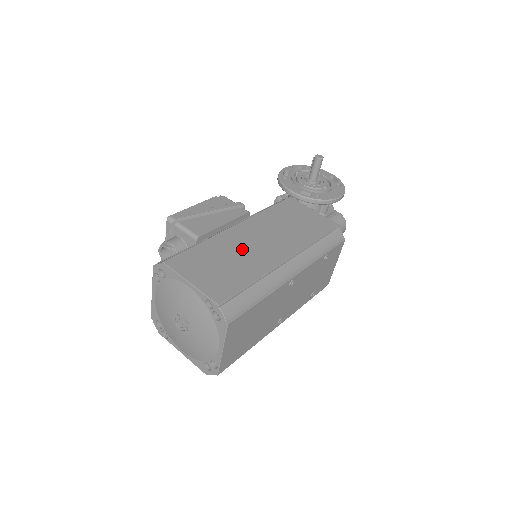
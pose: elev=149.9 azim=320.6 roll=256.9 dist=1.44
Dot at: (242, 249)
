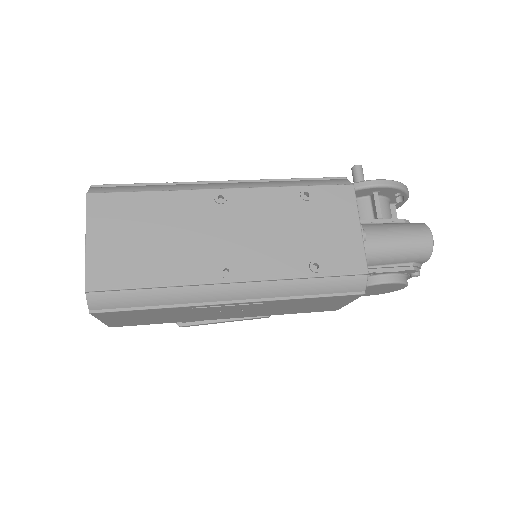
Dot at: occluded
